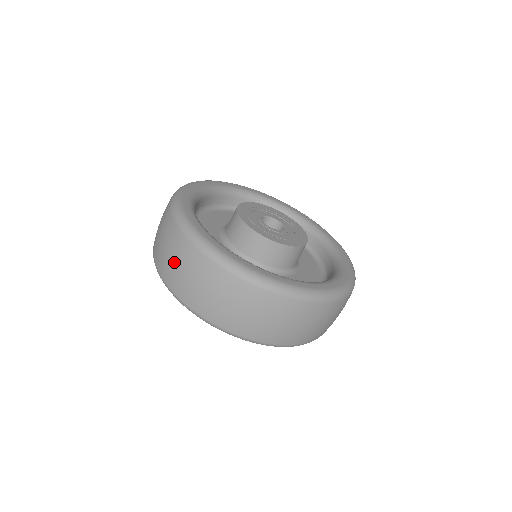
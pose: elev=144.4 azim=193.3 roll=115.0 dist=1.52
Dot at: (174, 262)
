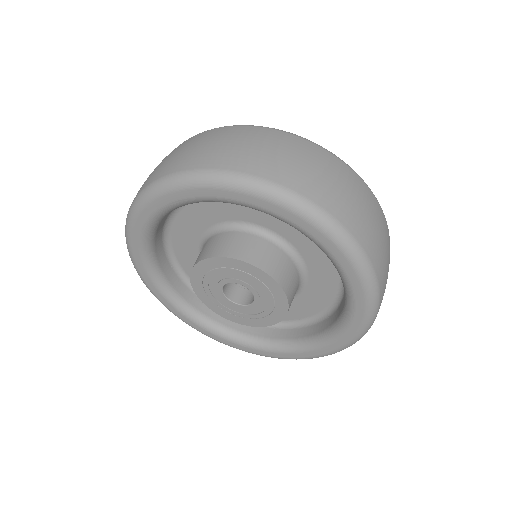
Dot at: (252, 145)
